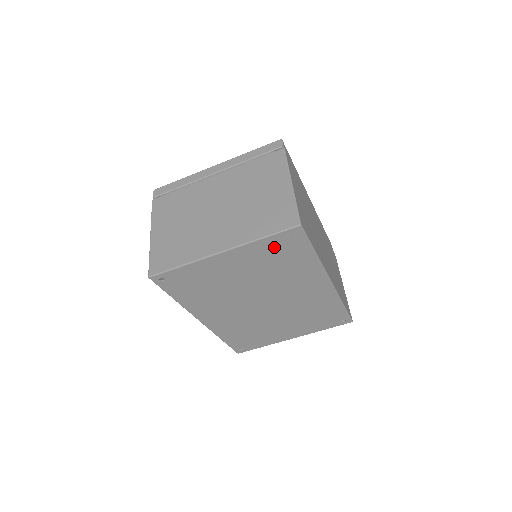
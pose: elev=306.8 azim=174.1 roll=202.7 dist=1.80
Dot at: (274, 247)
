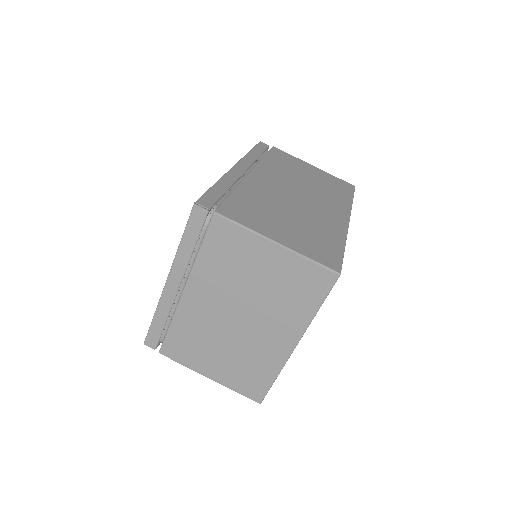
Dot at: occluded
